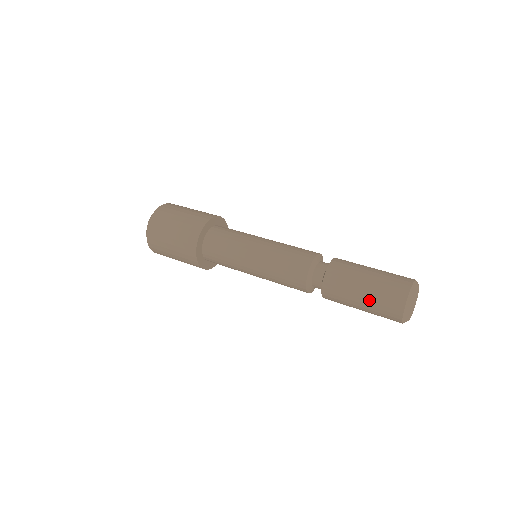
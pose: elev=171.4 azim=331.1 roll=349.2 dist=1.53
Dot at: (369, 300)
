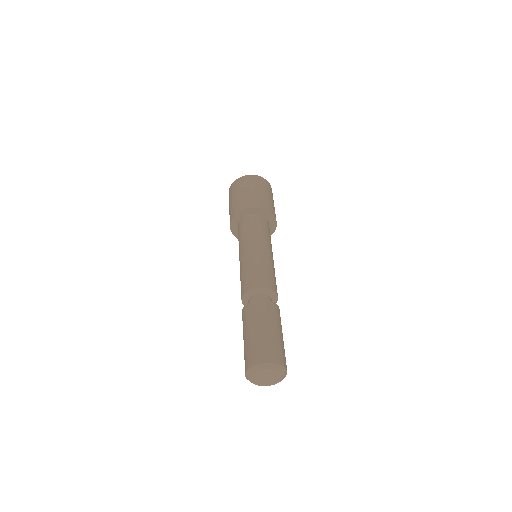
Dot at: occluded
